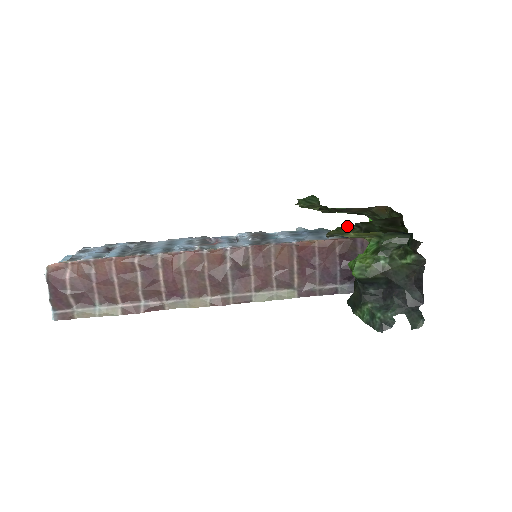
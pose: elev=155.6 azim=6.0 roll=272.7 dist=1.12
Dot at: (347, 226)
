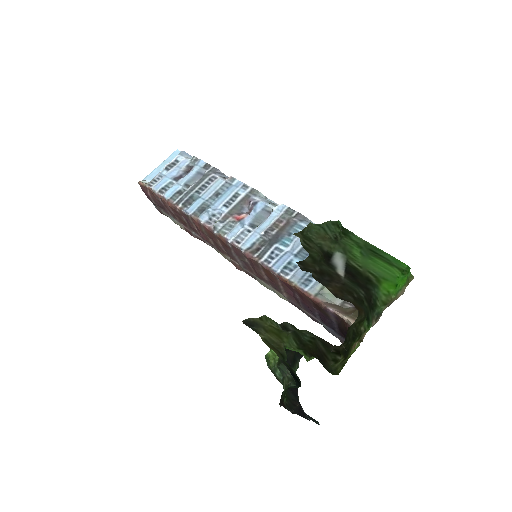
Dot at: (273, 320)
